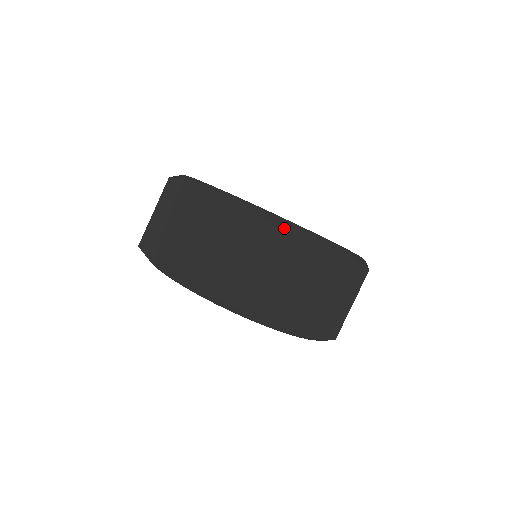
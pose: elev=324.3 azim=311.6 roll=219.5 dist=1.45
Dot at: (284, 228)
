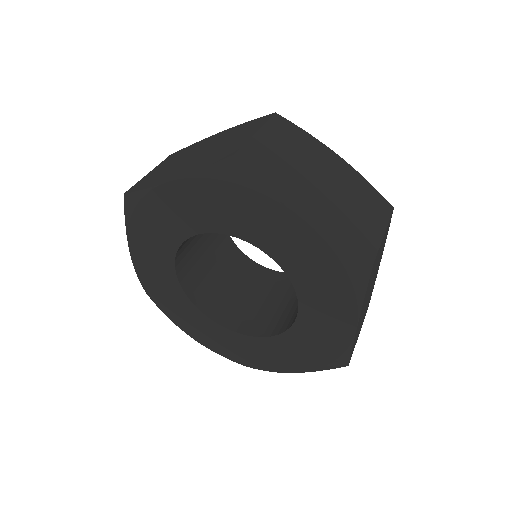
Dot at: (295, 127)
